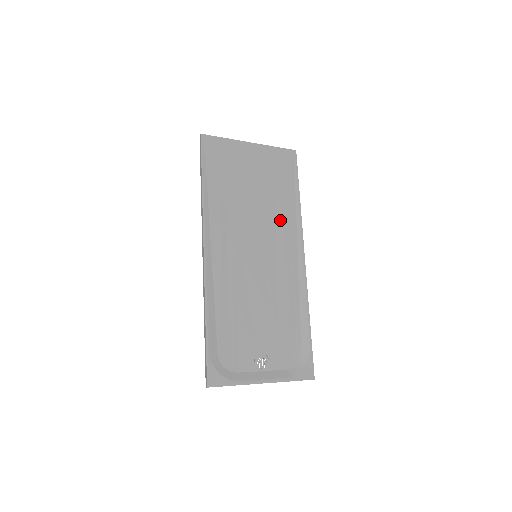
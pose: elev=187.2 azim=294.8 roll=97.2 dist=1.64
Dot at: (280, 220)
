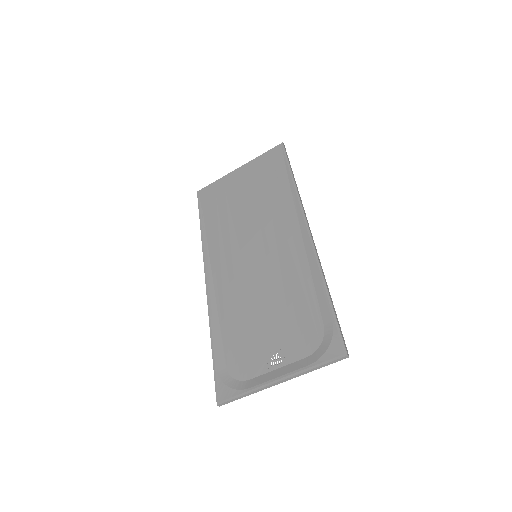
Dot at: (275, 210)
